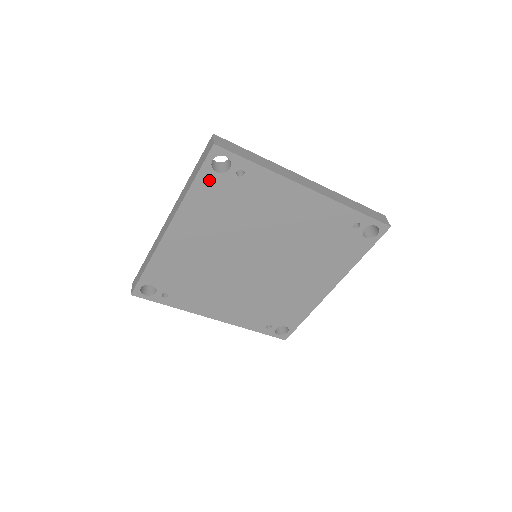
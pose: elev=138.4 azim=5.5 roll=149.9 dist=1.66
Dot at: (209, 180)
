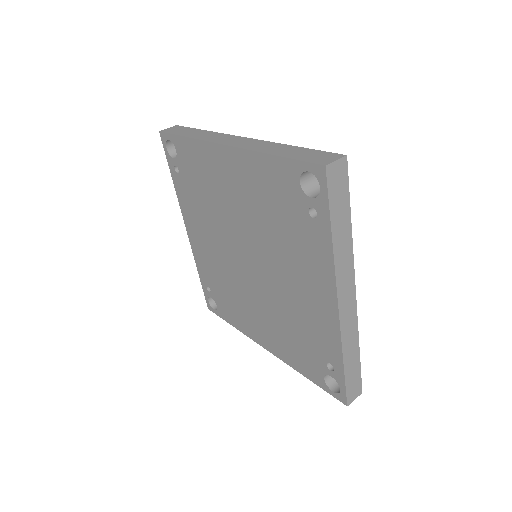
Dot at: (288, 175)
